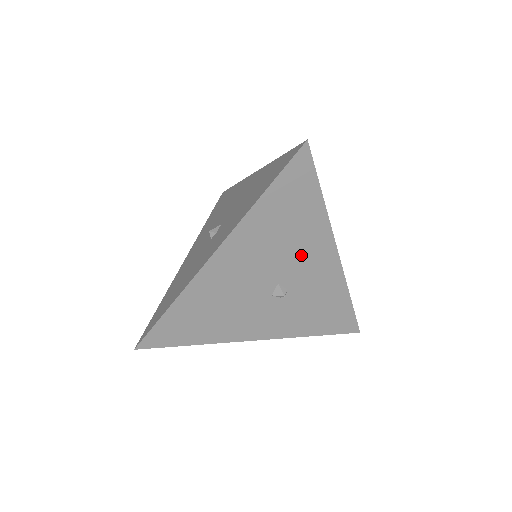
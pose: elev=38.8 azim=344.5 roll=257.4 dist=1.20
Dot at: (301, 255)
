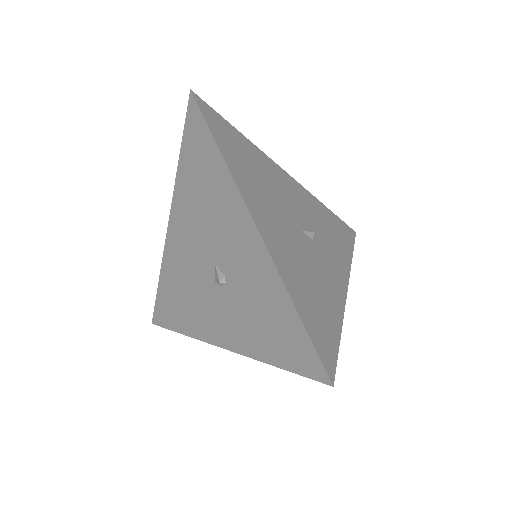
Dot at: (223, 226)
